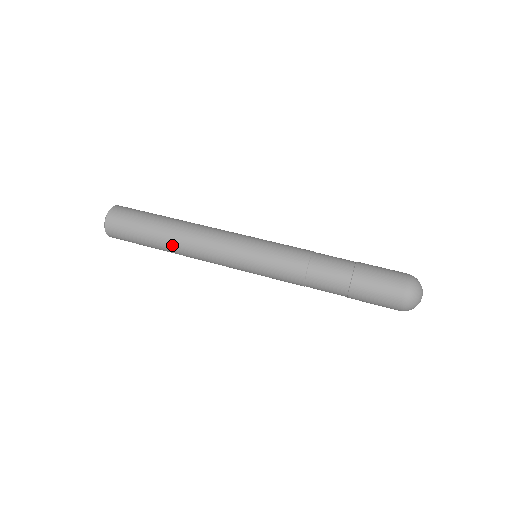
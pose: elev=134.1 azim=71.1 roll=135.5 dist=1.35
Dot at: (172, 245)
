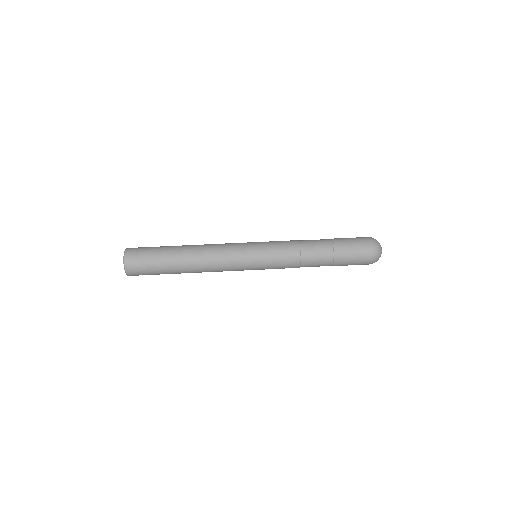
Dot at: occluded
